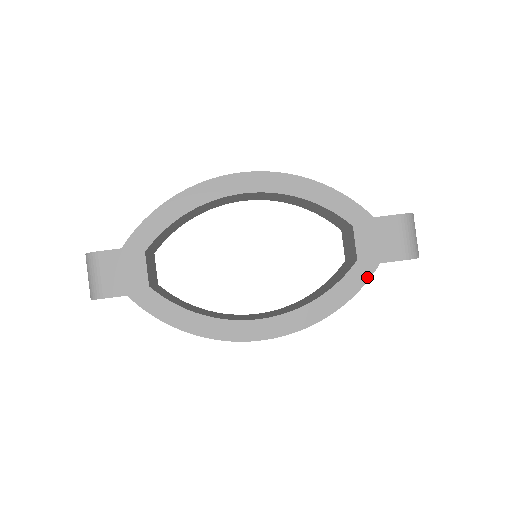
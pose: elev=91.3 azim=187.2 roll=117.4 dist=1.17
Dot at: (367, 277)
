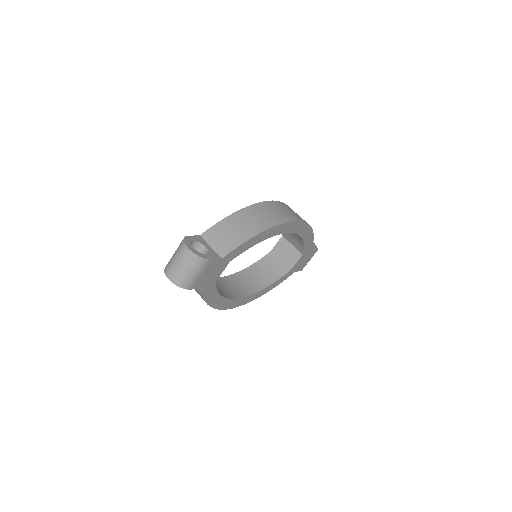
Dot at: occluded
